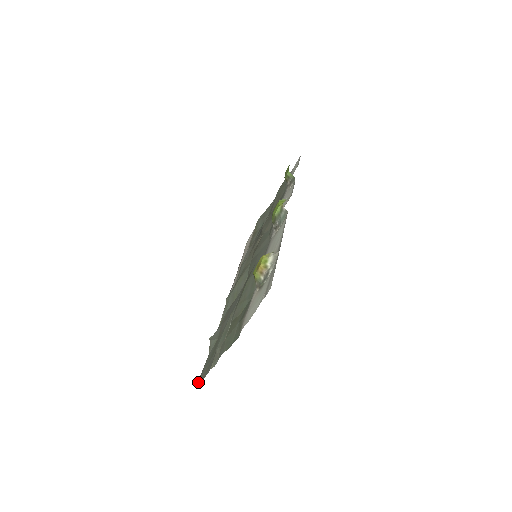
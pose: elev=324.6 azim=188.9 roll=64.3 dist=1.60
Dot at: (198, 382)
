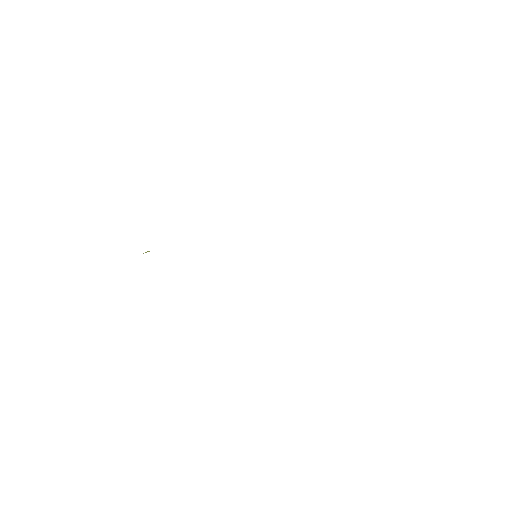
Dot at: occluded
